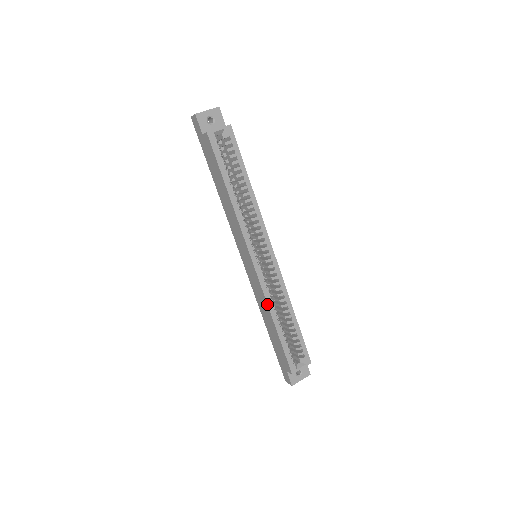
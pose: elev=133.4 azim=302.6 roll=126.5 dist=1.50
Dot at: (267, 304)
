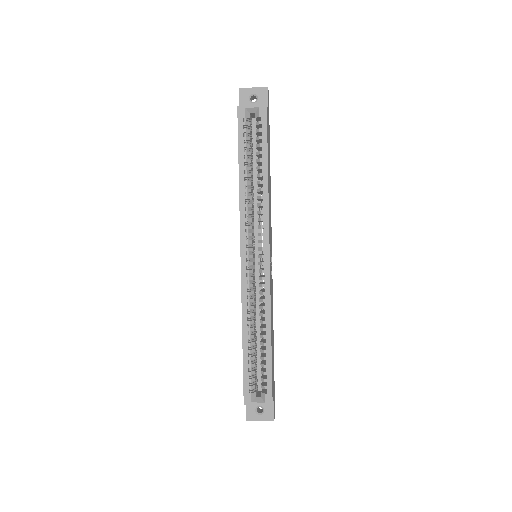
Dot at: occluded
